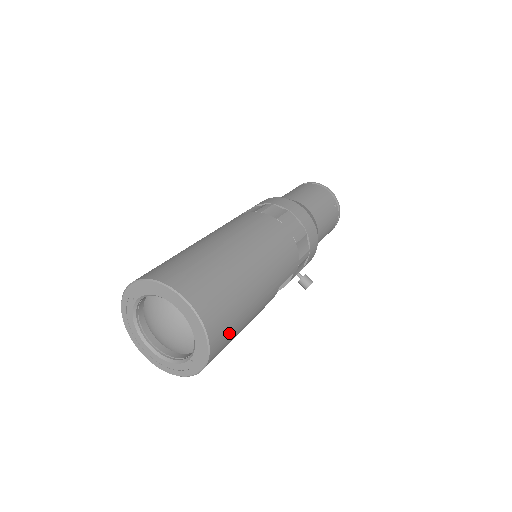
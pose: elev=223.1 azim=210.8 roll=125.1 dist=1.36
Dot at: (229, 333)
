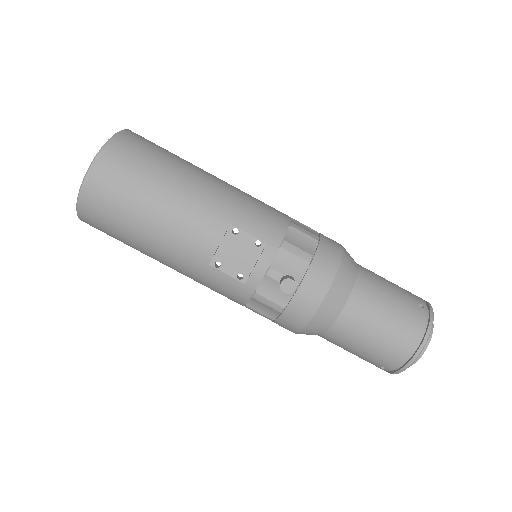
Dot at: (133, 167)
